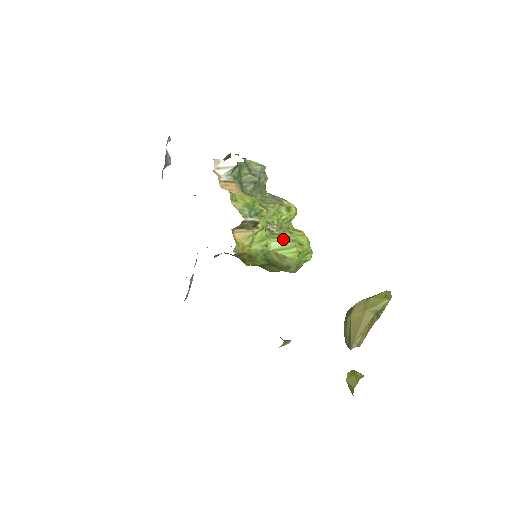
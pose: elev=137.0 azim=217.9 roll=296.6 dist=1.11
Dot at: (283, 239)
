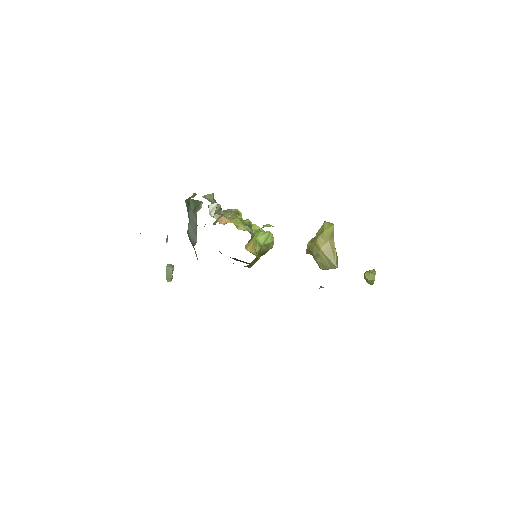
Dot at: (262, 233)
